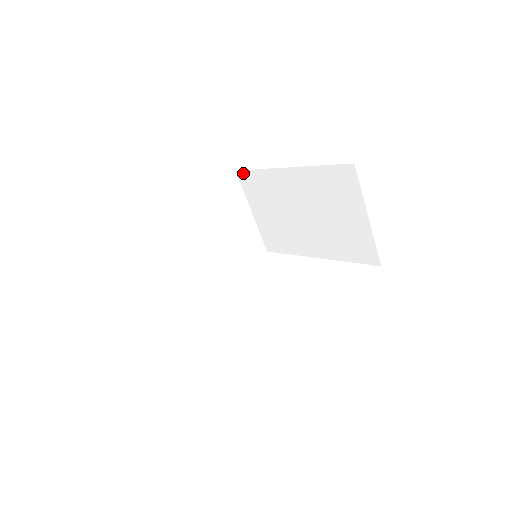
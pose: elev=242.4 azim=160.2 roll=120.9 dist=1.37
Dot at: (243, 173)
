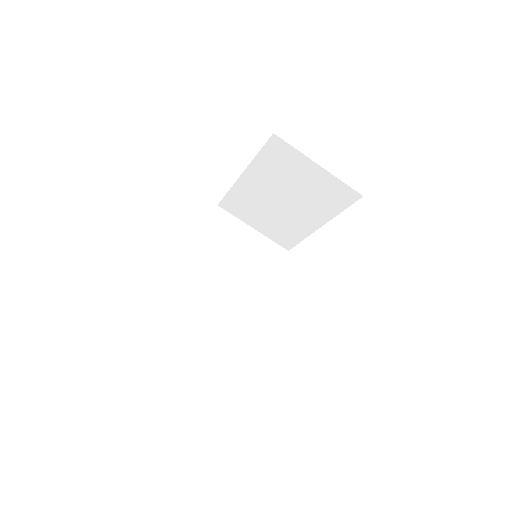
Dot at: (223, 203)
